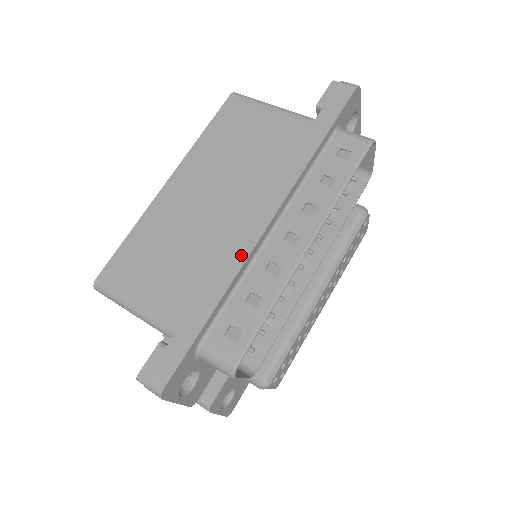
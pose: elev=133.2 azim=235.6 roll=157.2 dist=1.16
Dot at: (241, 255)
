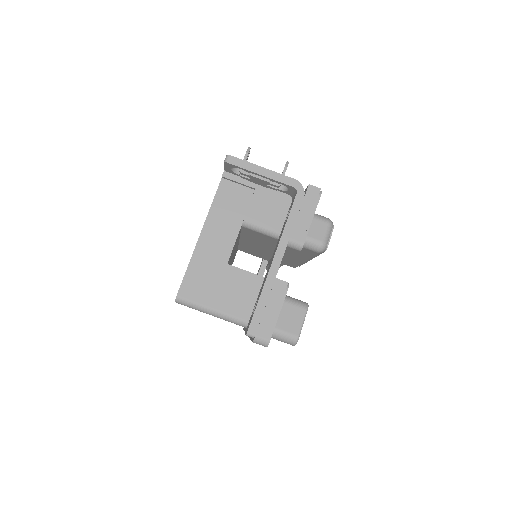
Dot at: occluded
